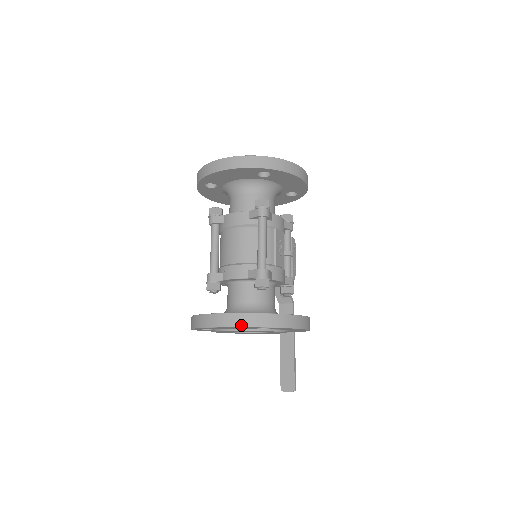
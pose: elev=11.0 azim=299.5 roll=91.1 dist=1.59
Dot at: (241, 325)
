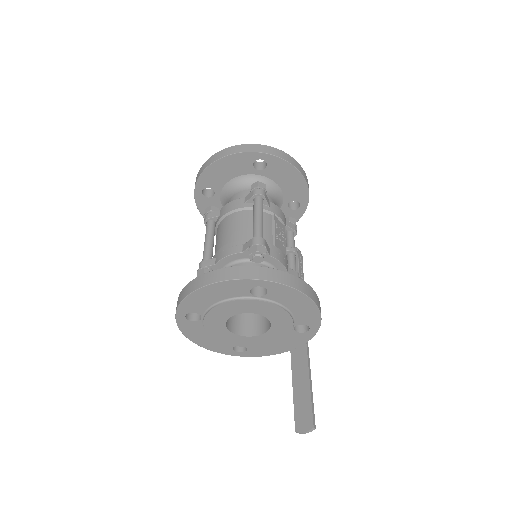
Dot at: (230, 278)
